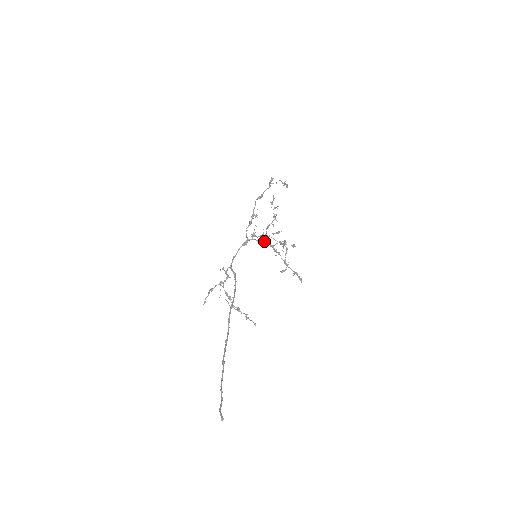
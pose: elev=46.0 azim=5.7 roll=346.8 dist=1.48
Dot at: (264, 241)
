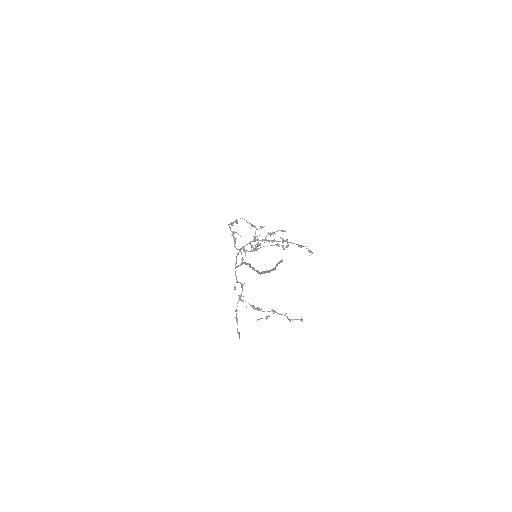
Dot at: (254, 240)
